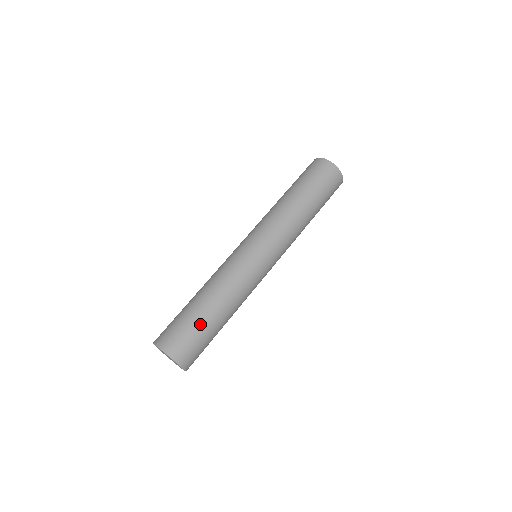
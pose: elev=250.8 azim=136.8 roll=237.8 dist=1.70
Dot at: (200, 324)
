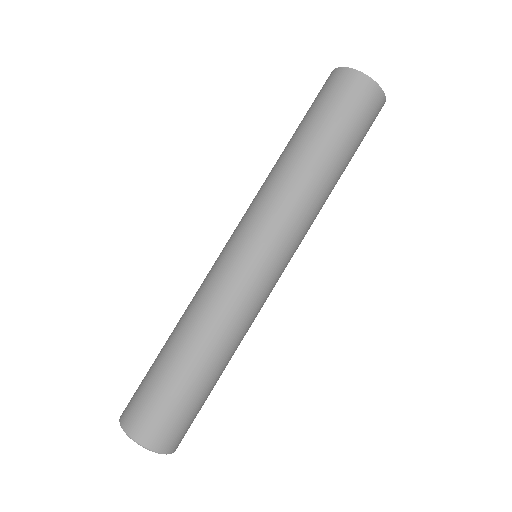
Dot at: (201, 398)
